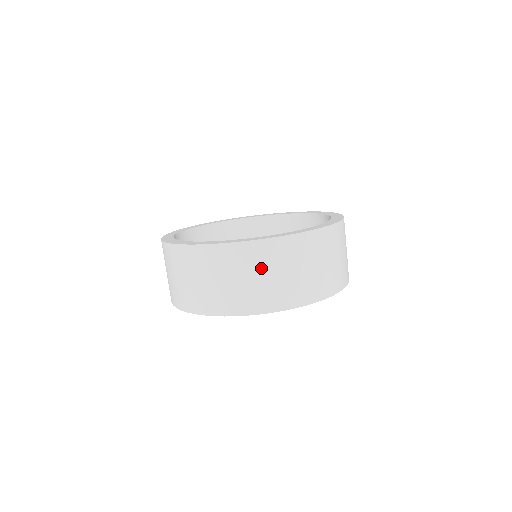
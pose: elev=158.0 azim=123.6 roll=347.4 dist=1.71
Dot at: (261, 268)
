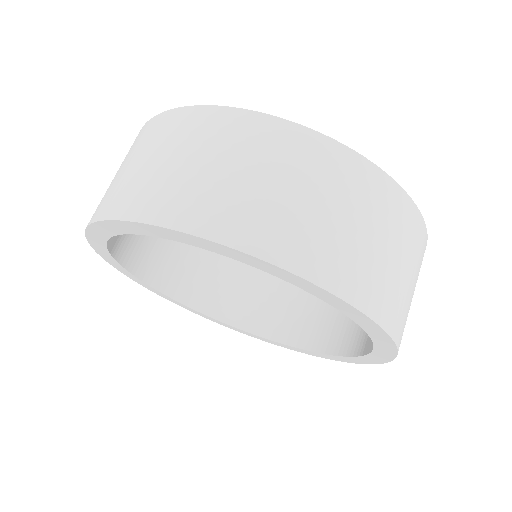
Dot at: (330, 192)
